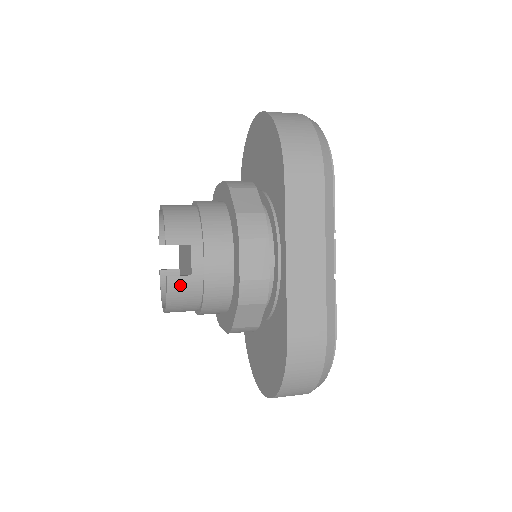
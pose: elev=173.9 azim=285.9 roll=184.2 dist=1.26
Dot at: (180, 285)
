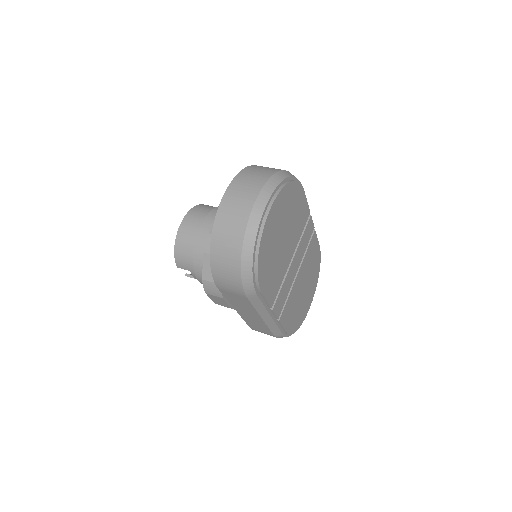
Dot at: occluded
